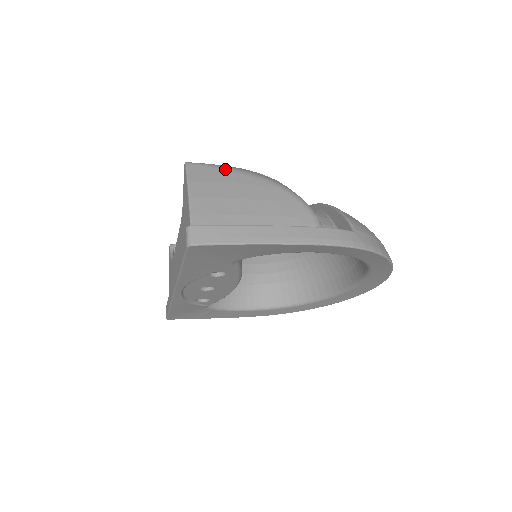
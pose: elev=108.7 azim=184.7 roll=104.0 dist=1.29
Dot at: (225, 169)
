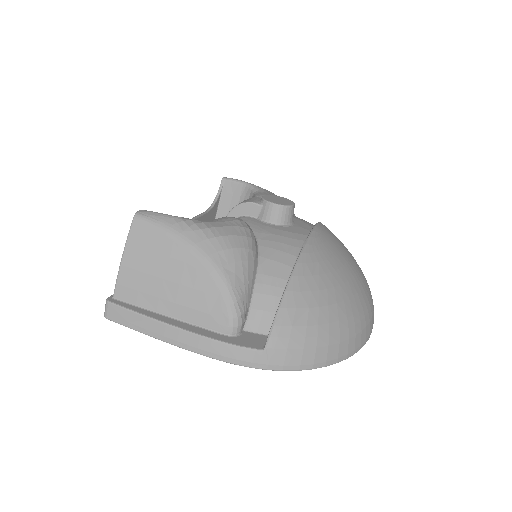
Dot at: (167, 234)
